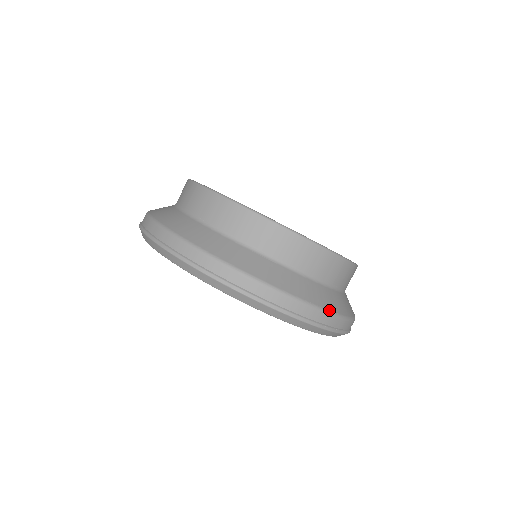
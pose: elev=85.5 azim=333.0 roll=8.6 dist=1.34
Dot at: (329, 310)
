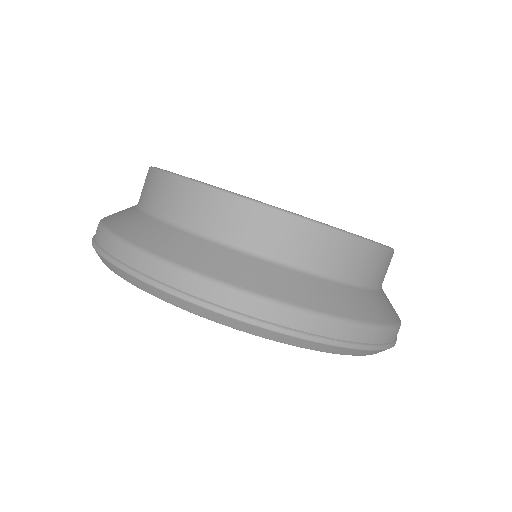
Dot at: (257, 293)
